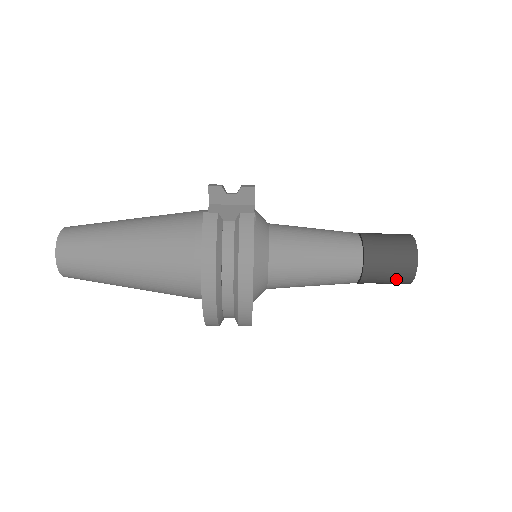
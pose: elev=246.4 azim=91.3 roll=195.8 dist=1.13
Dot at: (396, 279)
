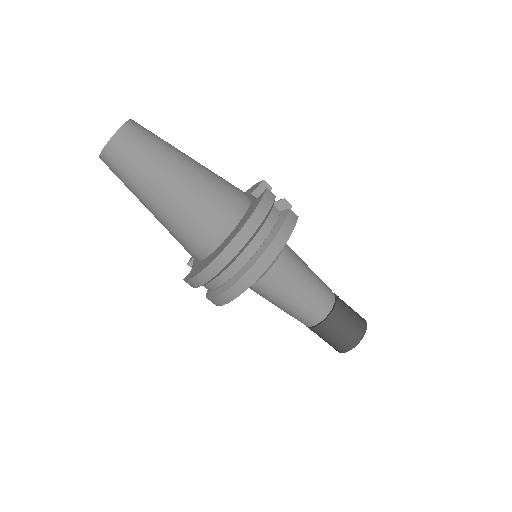
Dot at: (342, 340)
